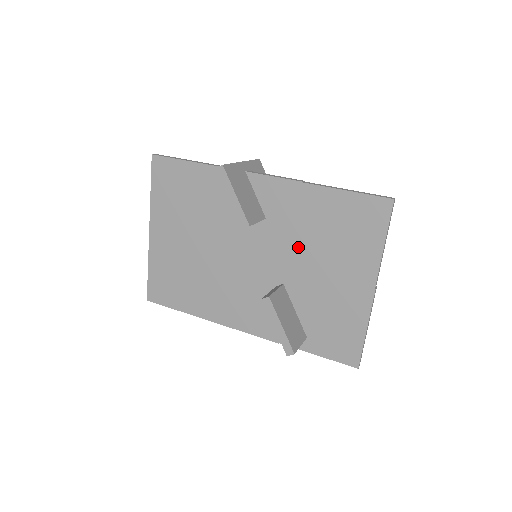
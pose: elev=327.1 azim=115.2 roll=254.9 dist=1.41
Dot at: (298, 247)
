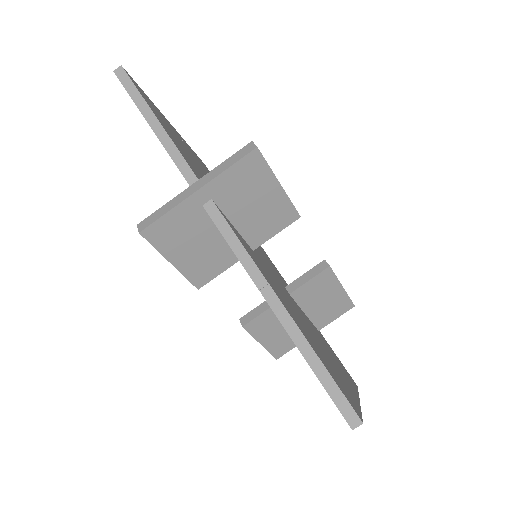
Dot at: occluded
